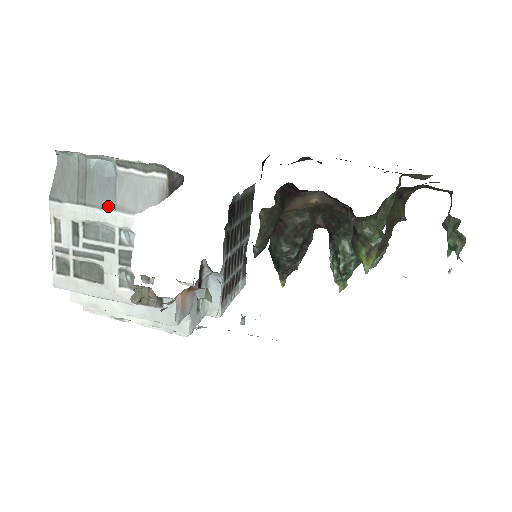
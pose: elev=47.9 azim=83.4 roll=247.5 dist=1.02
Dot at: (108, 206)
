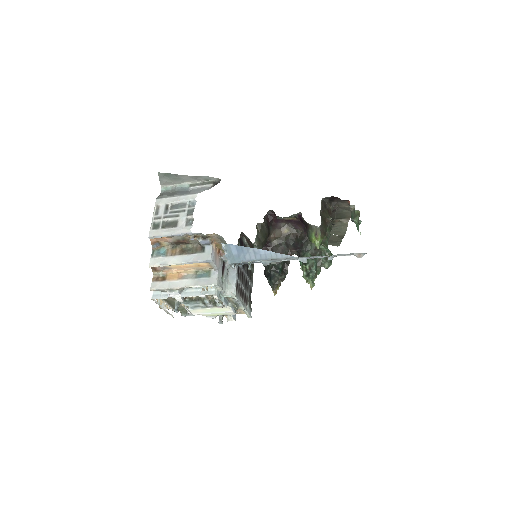
Dot at: (185, 194)
